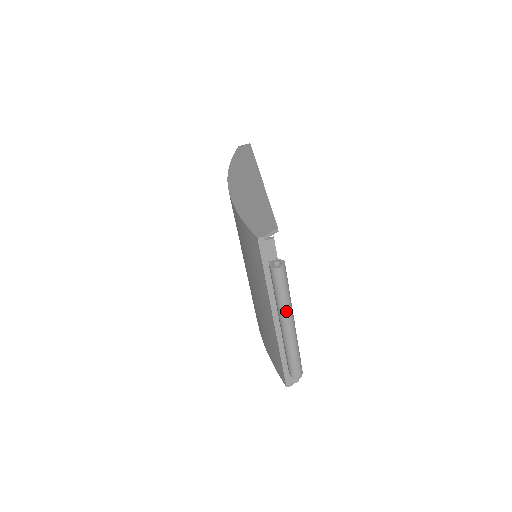
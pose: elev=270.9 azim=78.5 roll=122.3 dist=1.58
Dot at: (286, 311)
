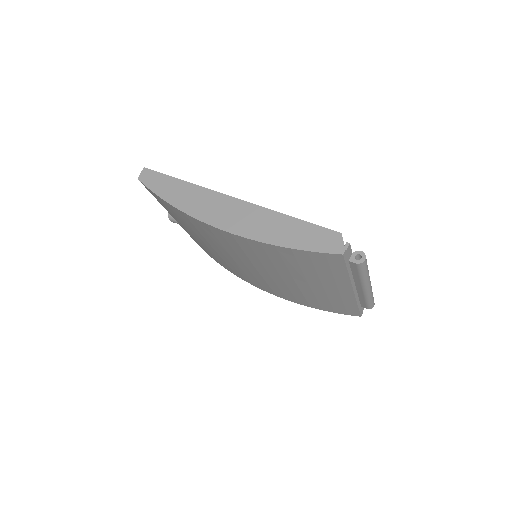
Dot at: (369, 278)
